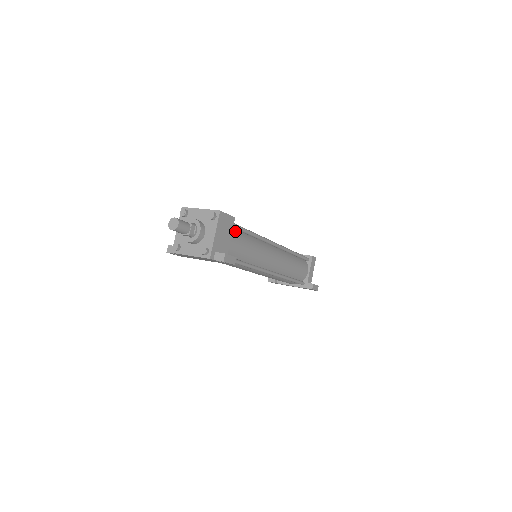
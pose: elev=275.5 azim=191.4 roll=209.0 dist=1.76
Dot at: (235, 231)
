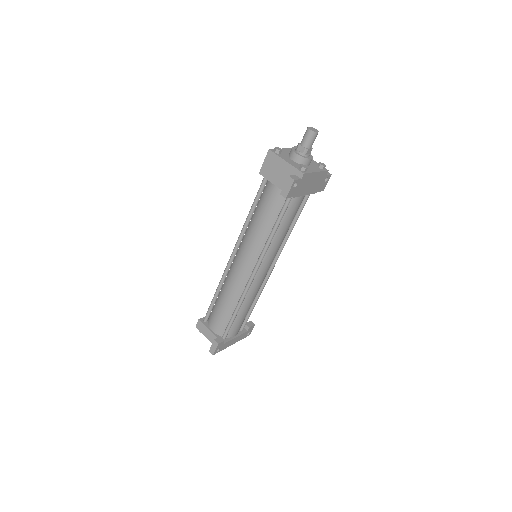
Dot at: occluded
